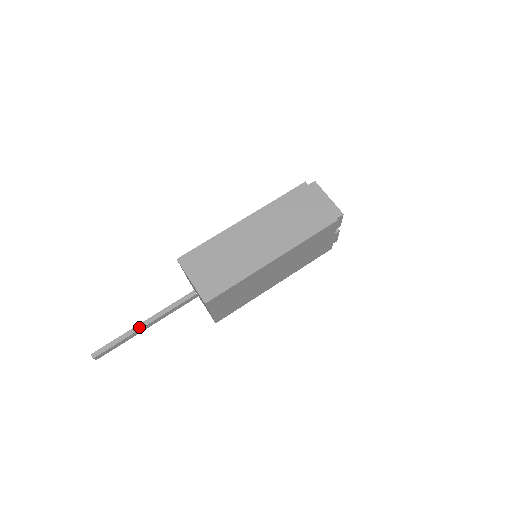
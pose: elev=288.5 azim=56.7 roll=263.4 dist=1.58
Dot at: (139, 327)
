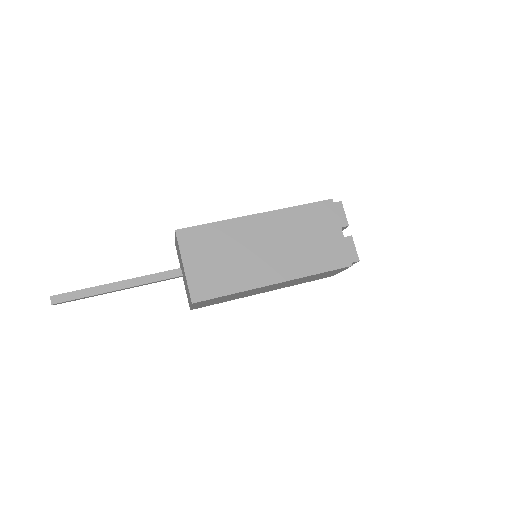
Dot at: (111, 283)
